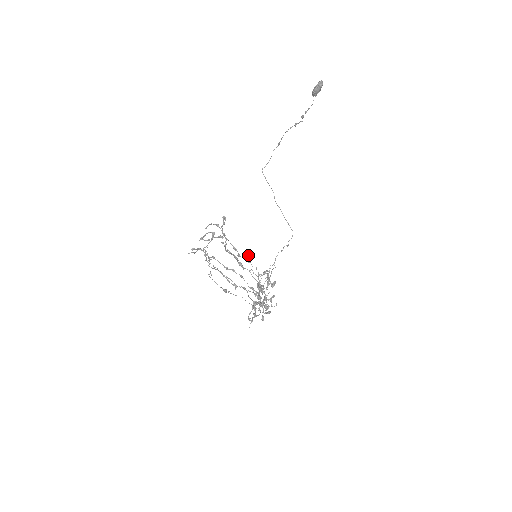
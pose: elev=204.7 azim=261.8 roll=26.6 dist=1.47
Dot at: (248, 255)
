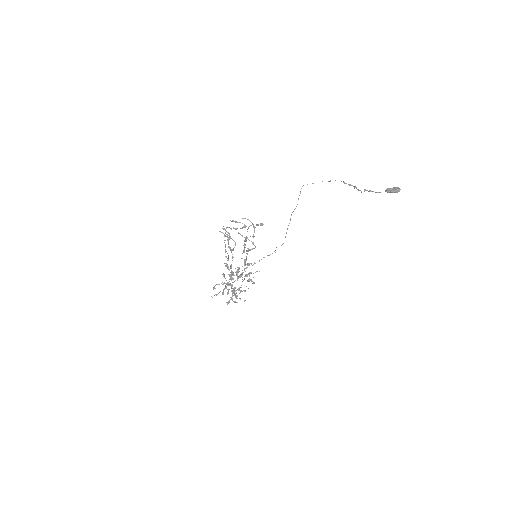
Dot at: occluded
